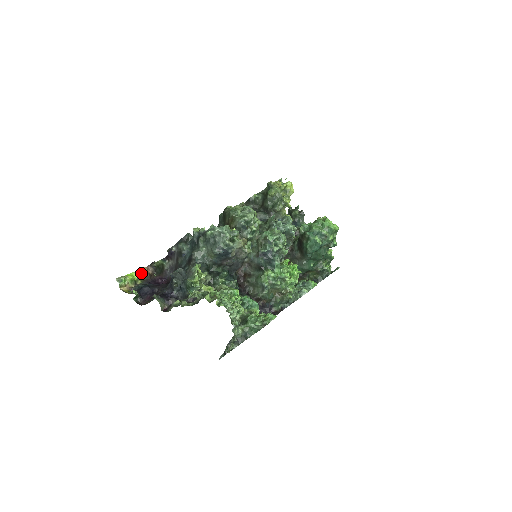
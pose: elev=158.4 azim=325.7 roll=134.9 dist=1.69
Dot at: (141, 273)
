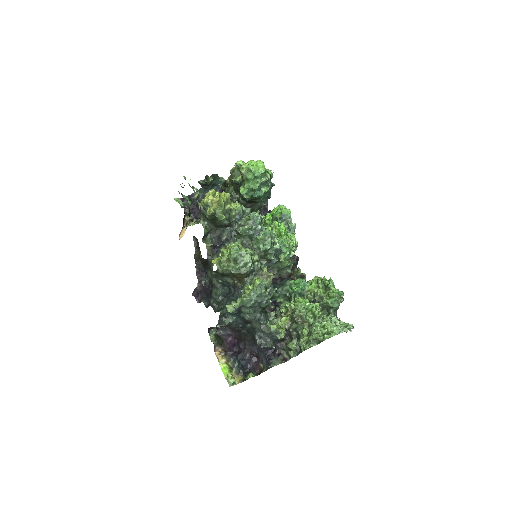
Dot at: (221, 359)
